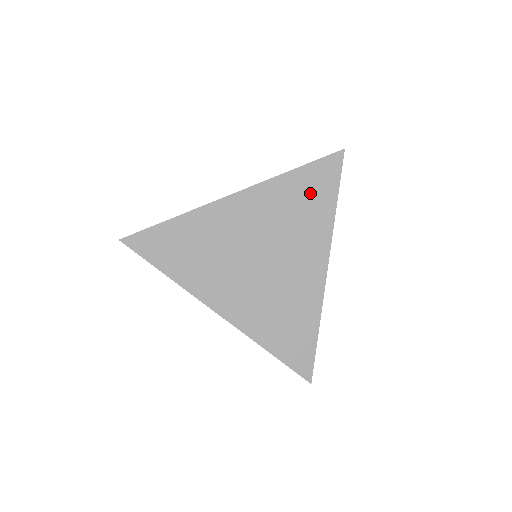
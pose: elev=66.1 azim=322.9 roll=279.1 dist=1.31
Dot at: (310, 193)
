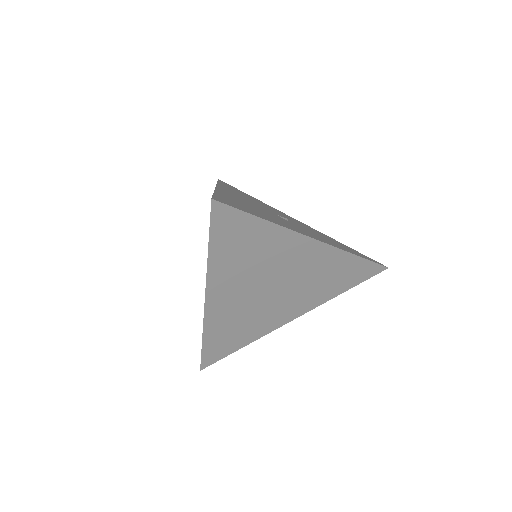
Dot at: (344, 276)
